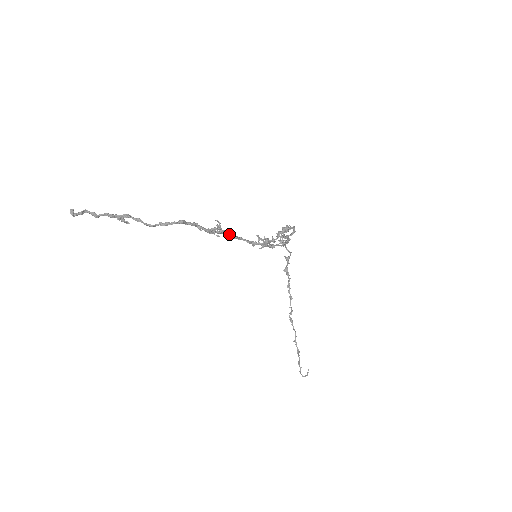
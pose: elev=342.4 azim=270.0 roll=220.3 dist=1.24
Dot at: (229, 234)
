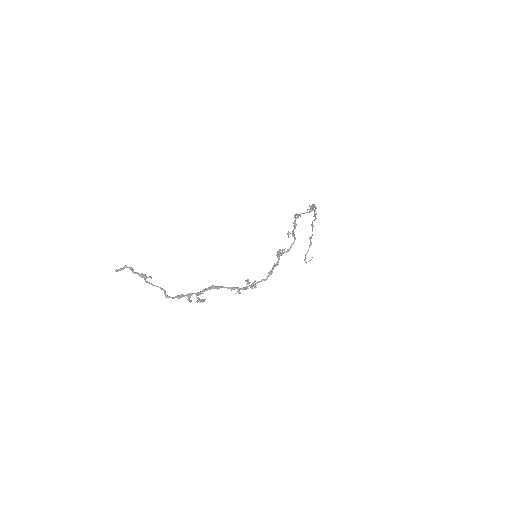
Dot at: (217, 289)
